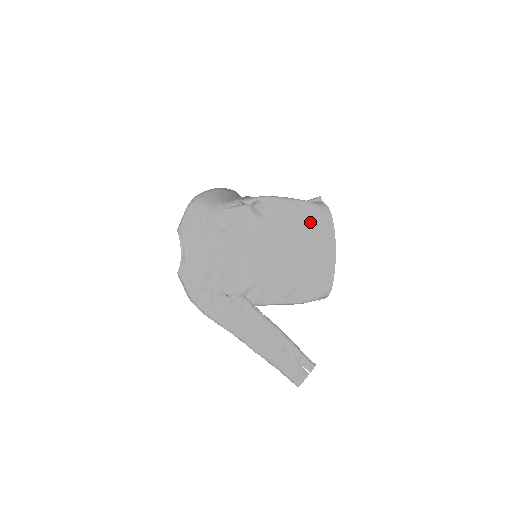
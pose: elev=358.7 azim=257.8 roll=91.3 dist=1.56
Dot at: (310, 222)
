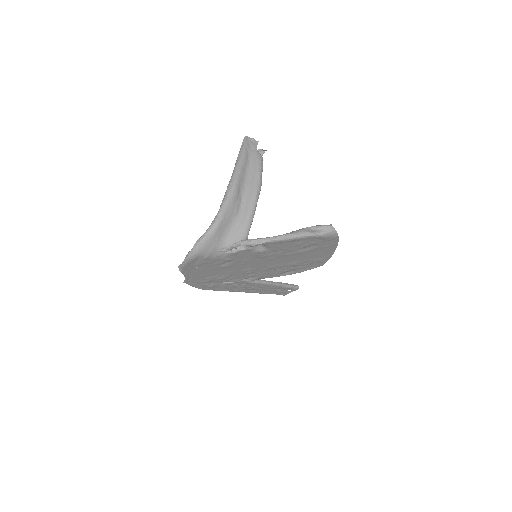
Dot at: (314, 244)
